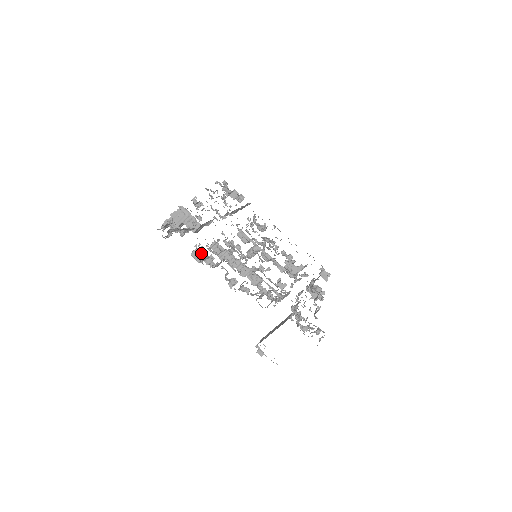
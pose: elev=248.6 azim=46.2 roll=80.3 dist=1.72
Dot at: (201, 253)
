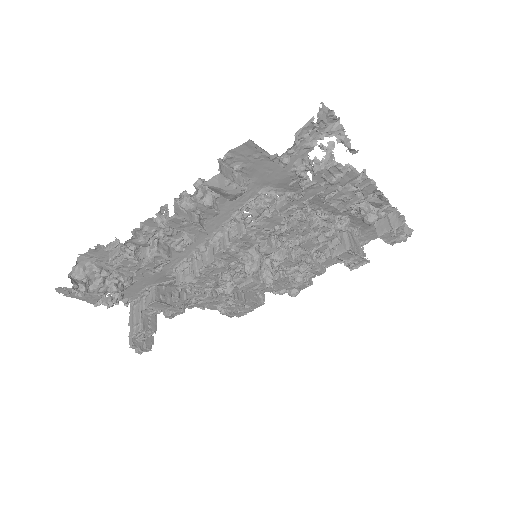
Dot at: (113, 245)
